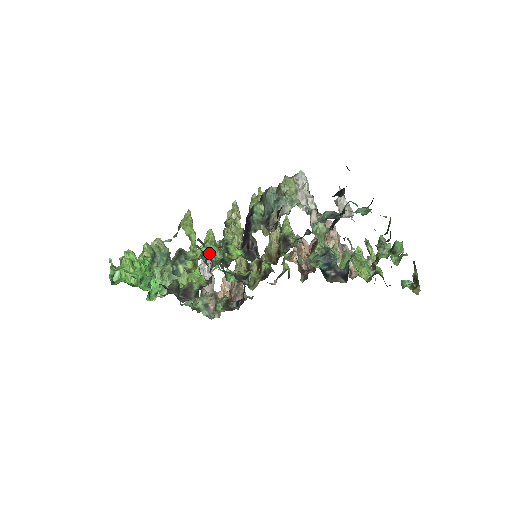
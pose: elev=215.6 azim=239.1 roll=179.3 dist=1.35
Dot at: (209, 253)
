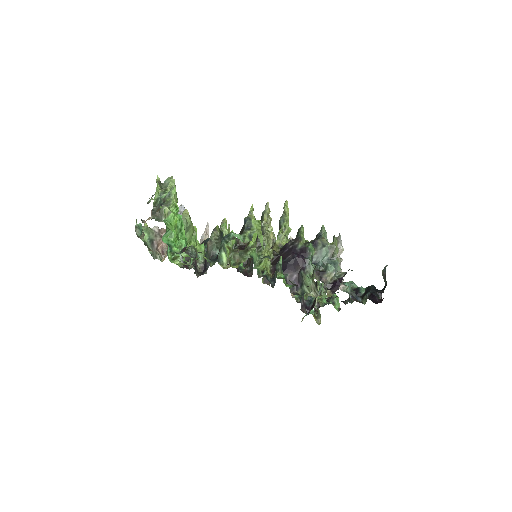
Dot at: (253, 258)
